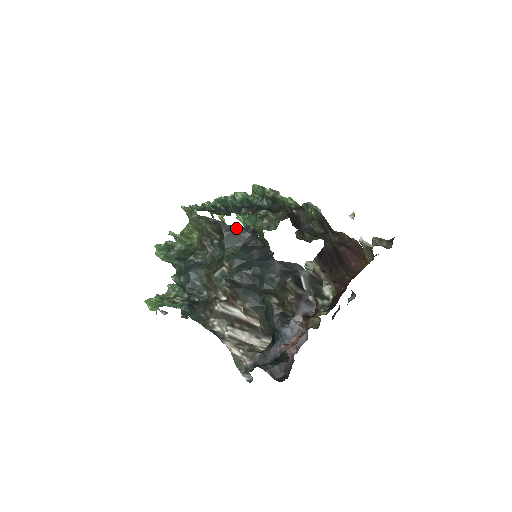
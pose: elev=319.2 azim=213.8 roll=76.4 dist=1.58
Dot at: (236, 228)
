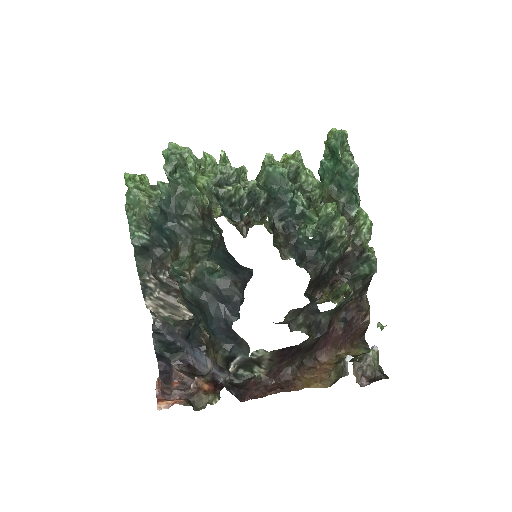
Dot at: occluded
